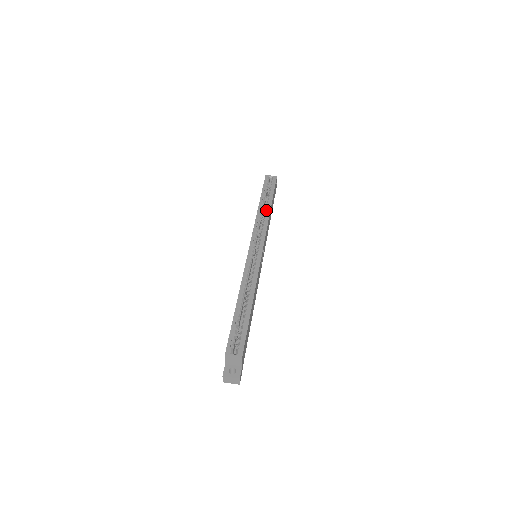
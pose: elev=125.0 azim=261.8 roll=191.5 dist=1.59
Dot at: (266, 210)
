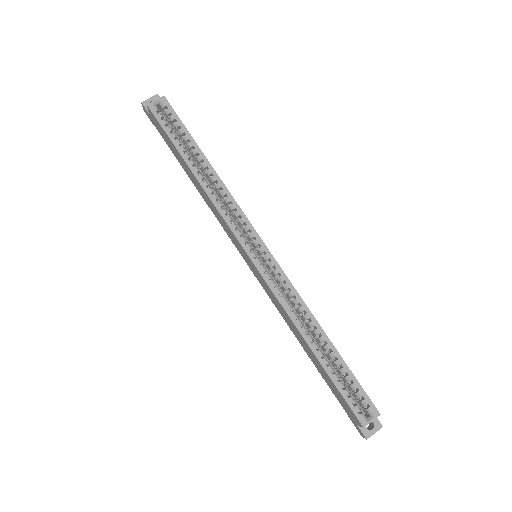
Dot at: (211, 177)
